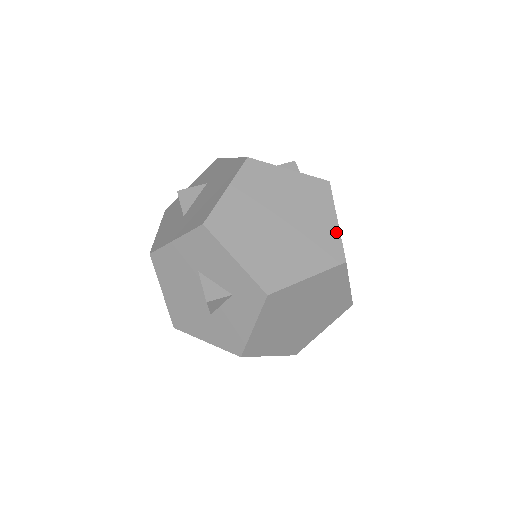
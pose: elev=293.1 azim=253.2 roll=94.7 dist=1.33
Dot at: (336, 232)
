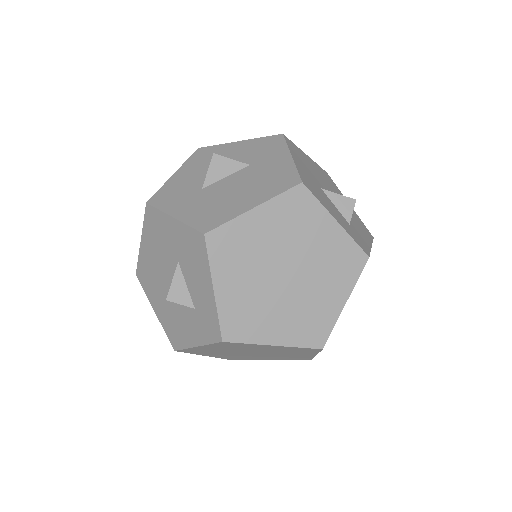
Dot at: (335, 314)
